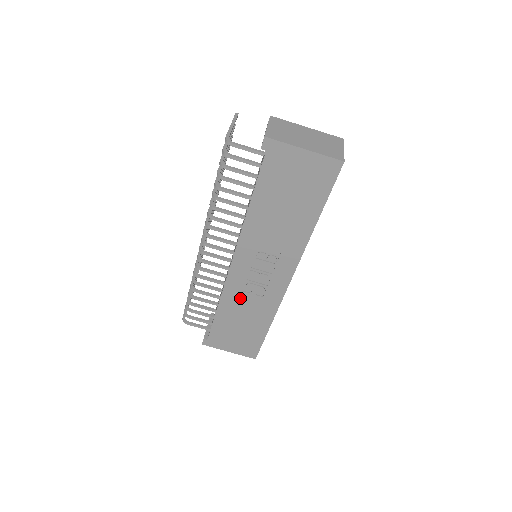
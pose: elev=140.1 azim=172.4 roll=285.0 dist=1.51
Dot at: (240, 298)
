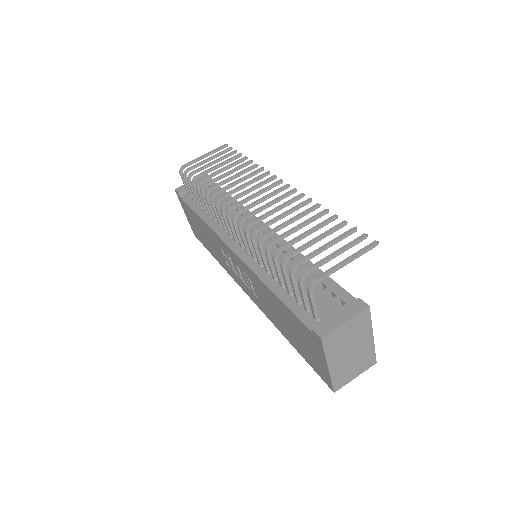
Dot at: (216, 243)
